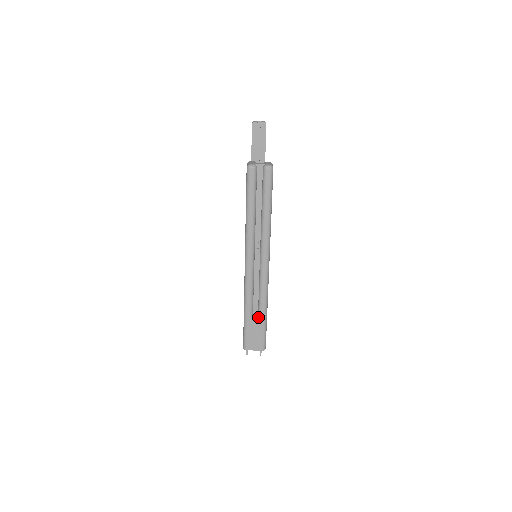
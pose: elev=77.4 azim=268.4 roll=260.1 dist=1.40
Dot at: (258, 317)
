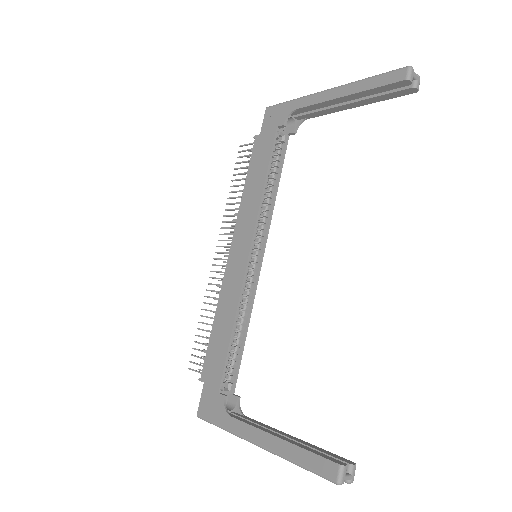
Dot at: occluded
